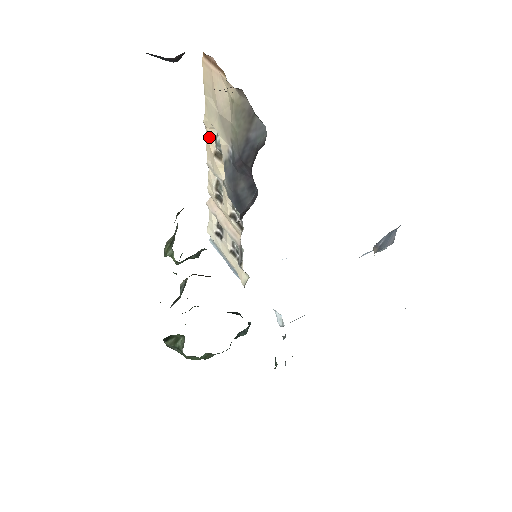
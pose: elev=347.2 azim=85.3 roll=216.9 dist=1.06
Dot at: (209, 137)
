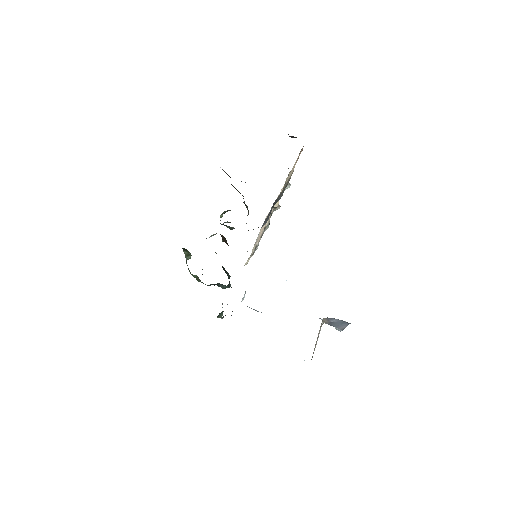
Dot at: occluded
